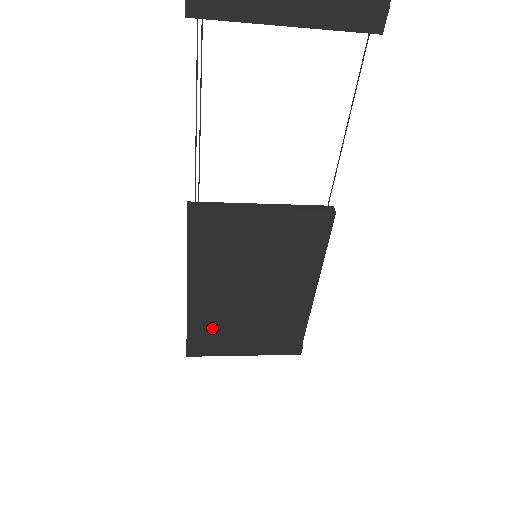
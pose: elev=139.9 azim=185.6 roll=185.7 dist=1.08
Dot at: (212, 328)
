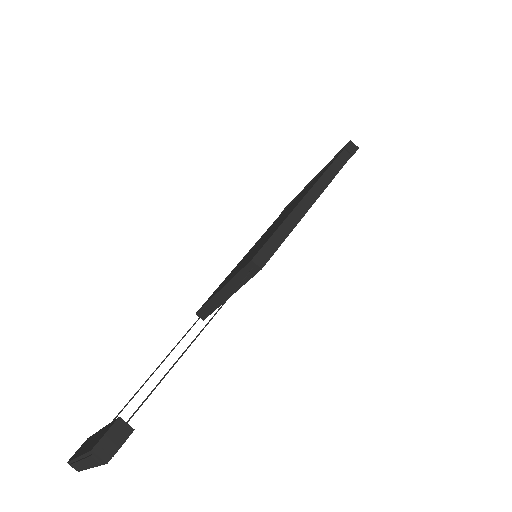
Dot at: occluded
